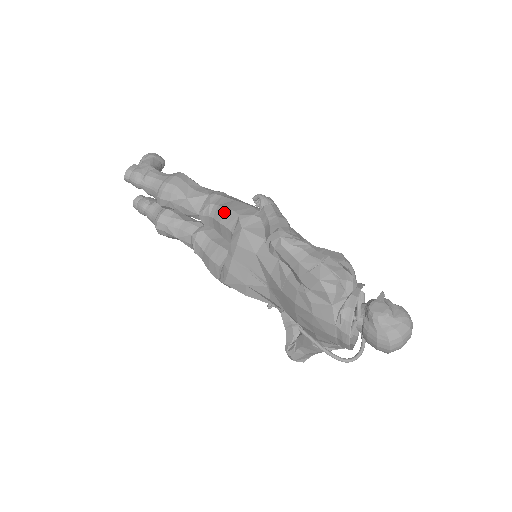
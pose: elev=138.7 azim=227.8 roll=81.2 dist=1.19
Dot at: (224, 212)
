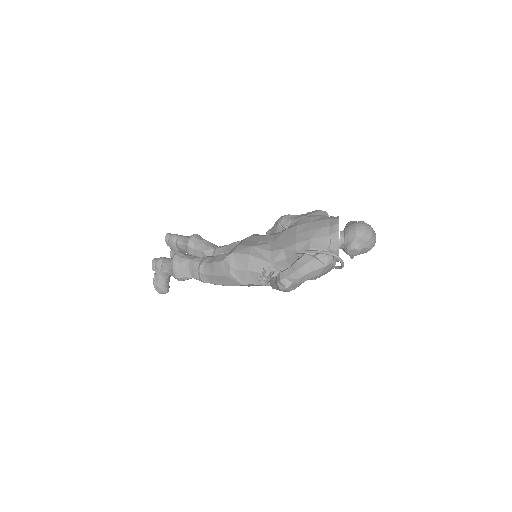
Dot at: occluded
